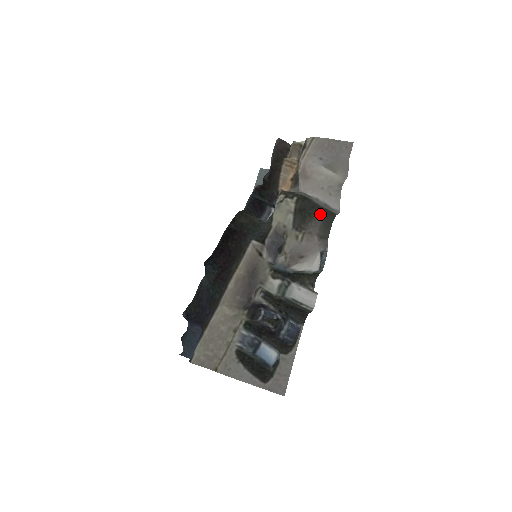
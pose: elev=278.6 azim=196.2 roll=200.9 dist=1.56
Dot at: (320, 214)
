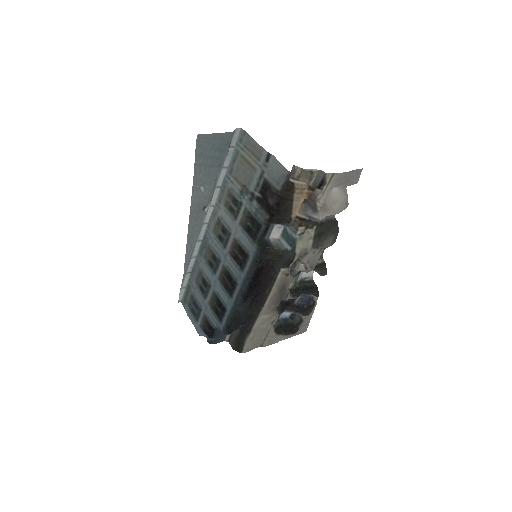
Dot at: (332, 231)
